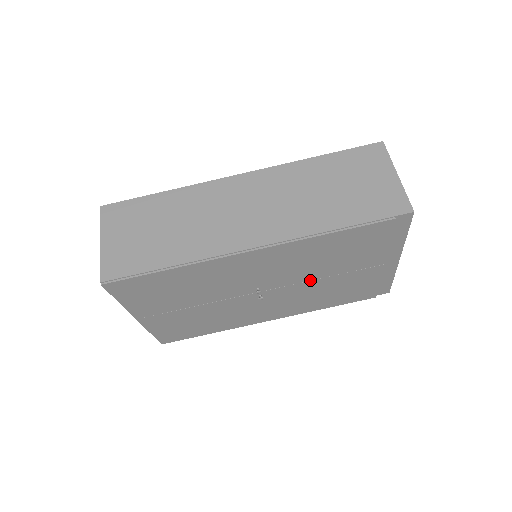
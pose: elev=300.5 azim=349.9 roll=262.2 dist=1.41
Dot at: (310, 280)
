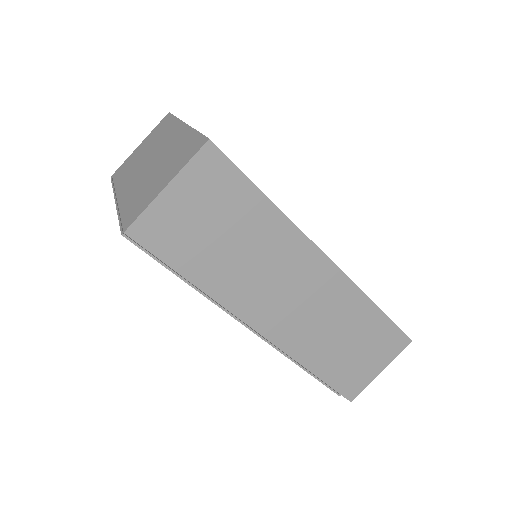
Dot at: occluded
